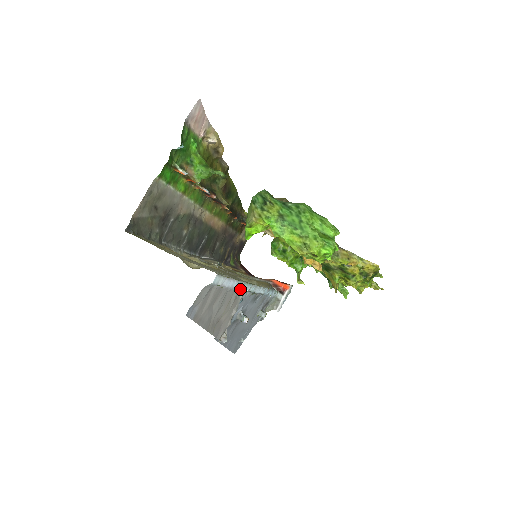
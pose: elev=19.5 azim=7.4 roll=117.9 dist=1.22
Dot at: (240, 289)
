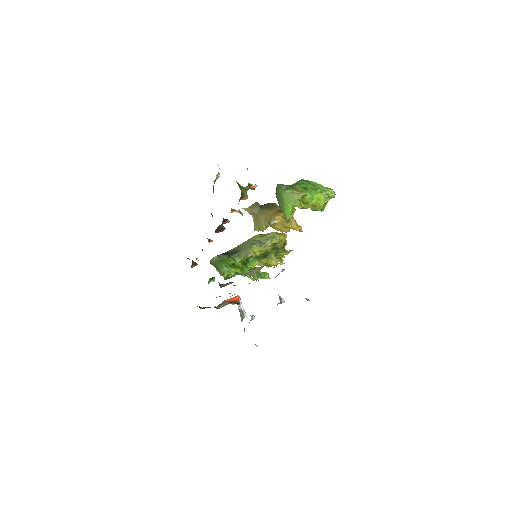
Dot at: occluded
